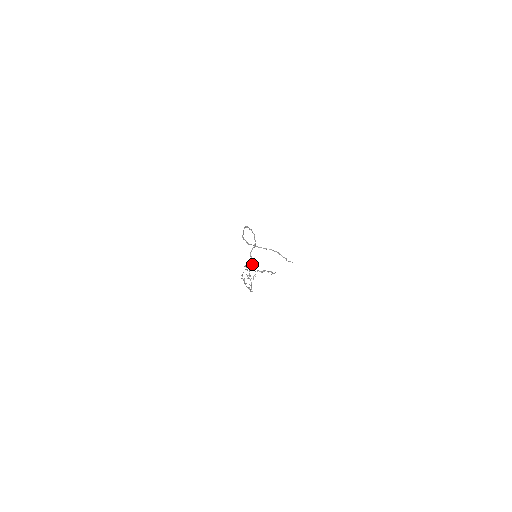
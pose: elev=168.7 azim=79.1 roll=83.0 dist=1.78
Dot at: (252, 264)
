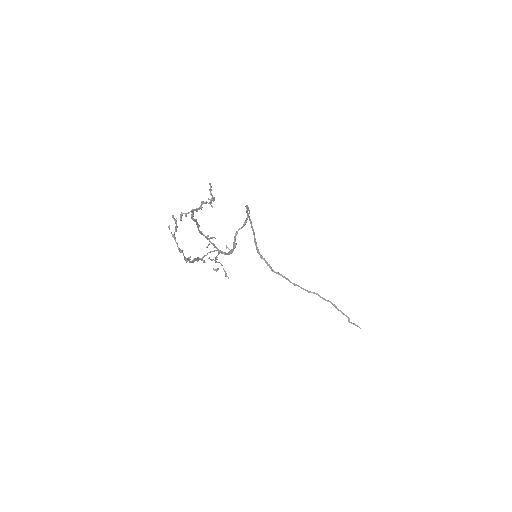
Dot at: occluded
